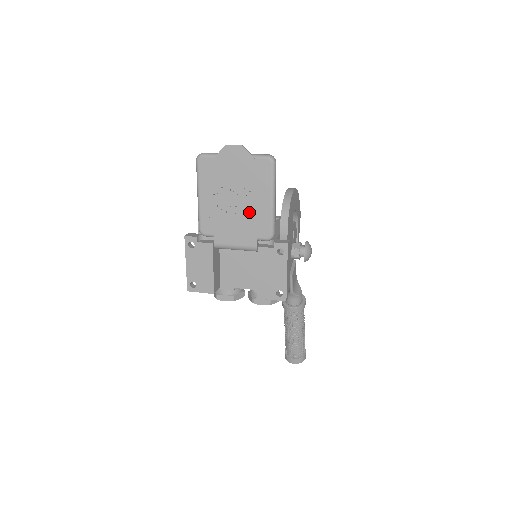
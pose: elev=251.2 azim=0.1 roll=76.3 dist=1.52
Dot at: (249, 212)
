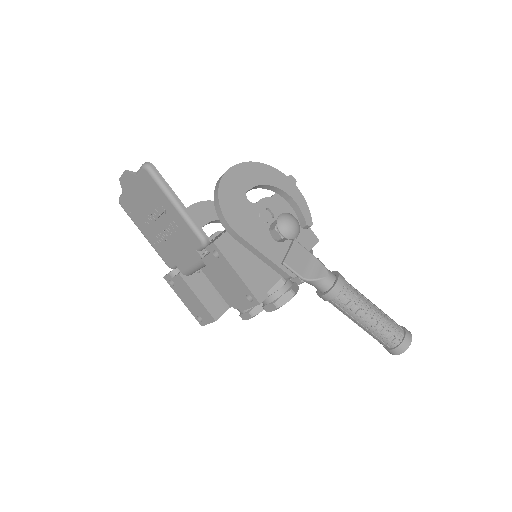
Dot at: (173, 229)
